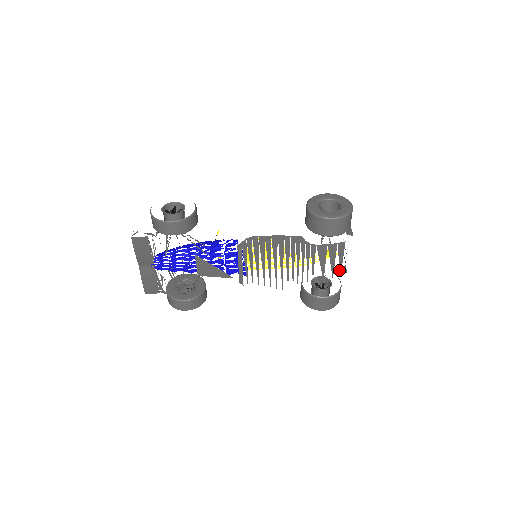
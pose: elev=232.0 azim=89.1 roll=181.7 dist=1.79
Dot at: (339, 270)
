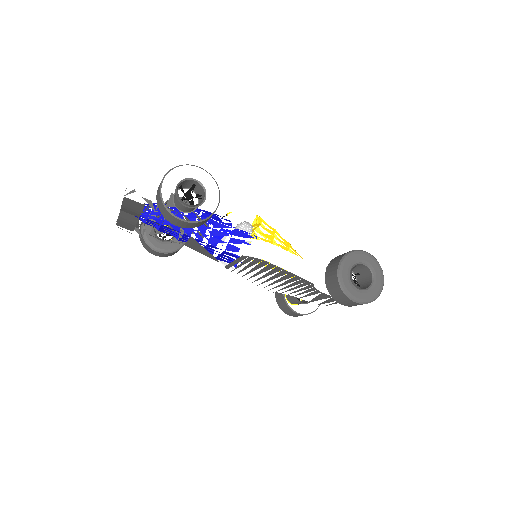
Dot at: occluded
